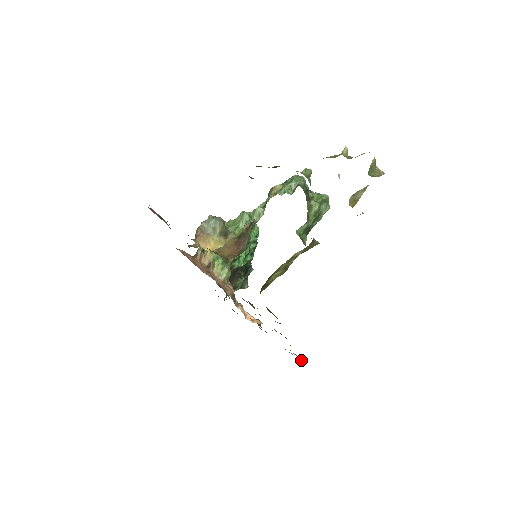
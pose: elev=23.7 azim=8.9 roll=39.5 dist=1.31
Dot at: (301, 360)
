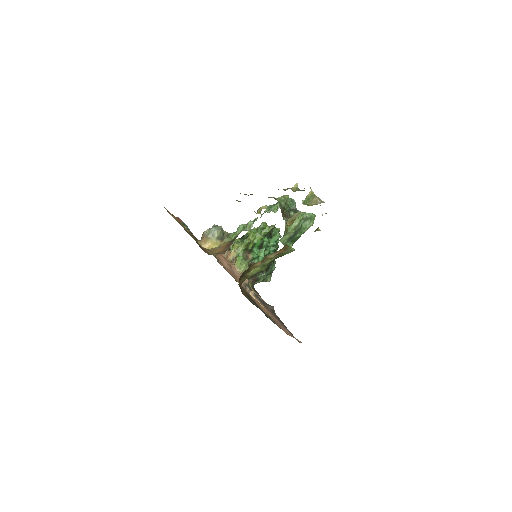
Dot at: (300, 342)
